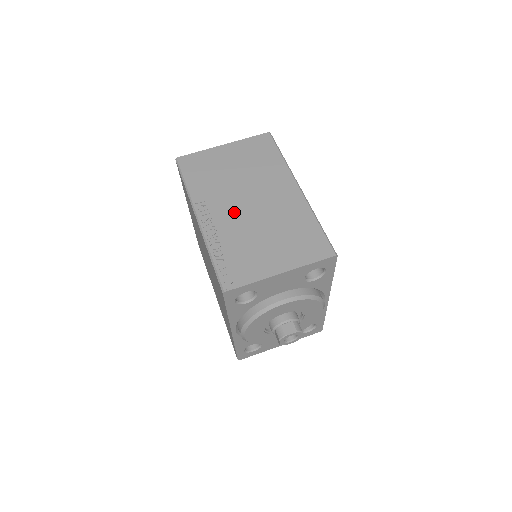
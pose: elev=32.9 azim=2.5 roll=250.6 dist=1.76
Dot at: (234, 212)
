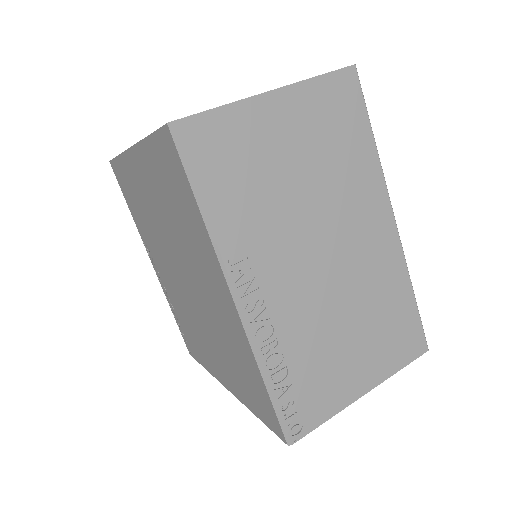
Dot at: (300, 282)
